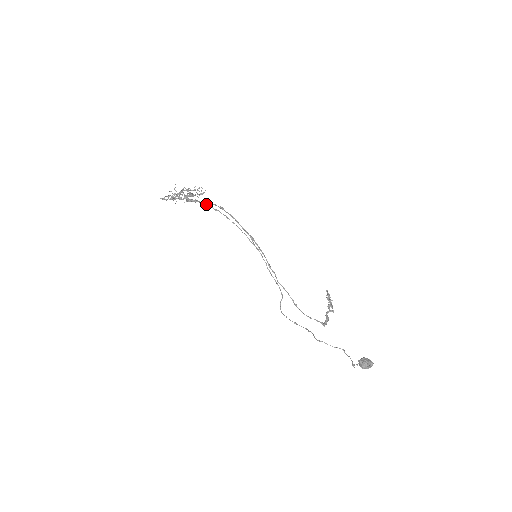
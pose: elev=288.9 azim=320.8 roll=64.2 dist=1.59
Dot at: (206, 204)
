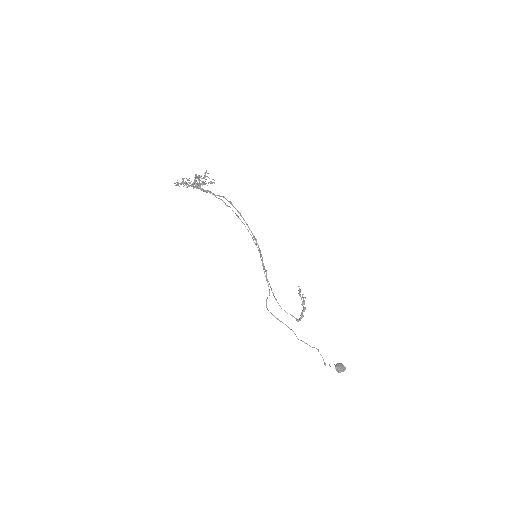
Dot at: occluded
